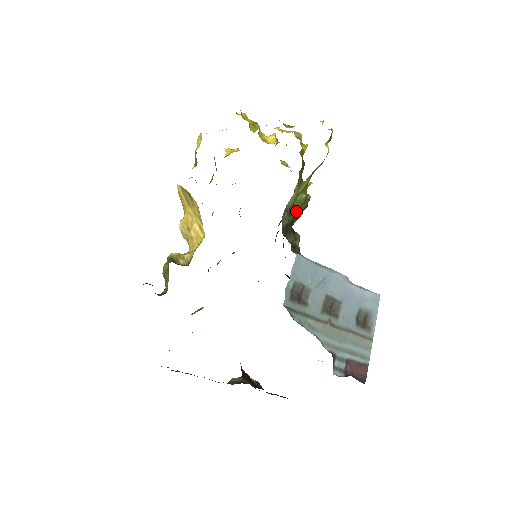
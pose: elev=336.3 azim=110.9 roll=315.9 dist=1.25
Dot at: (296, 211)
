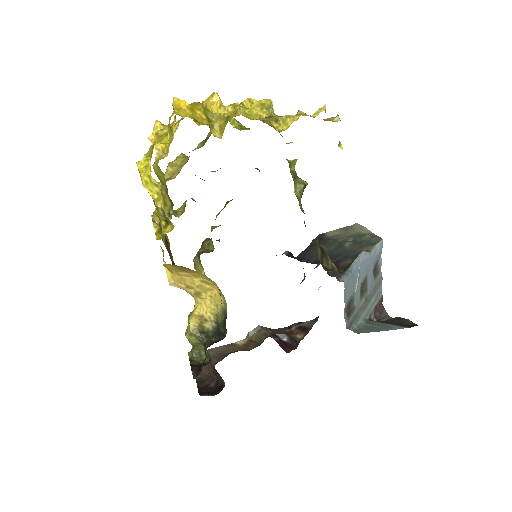
Dot at: occluded
